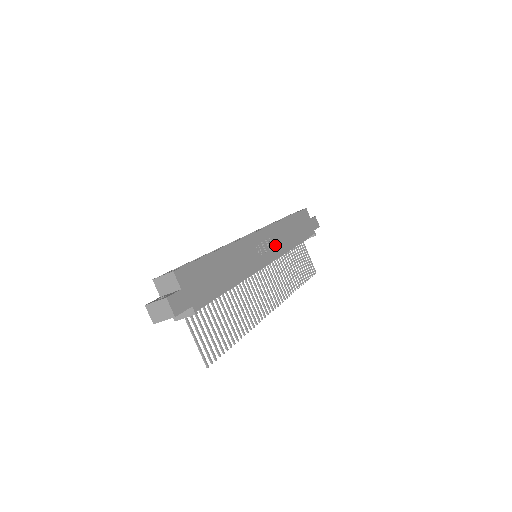
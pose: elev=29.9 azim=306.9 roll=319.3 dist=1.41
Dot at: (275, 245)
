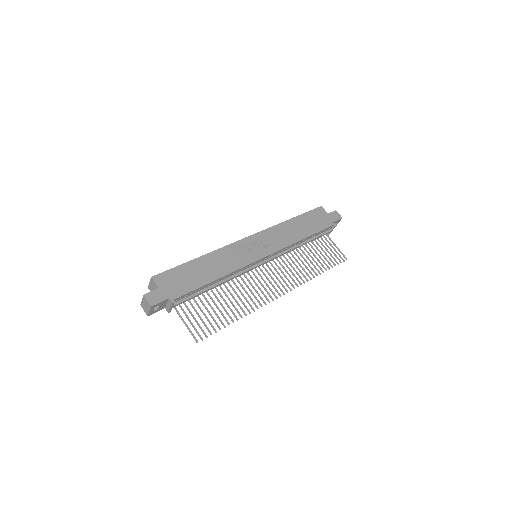
Dot at: (273, 243)
